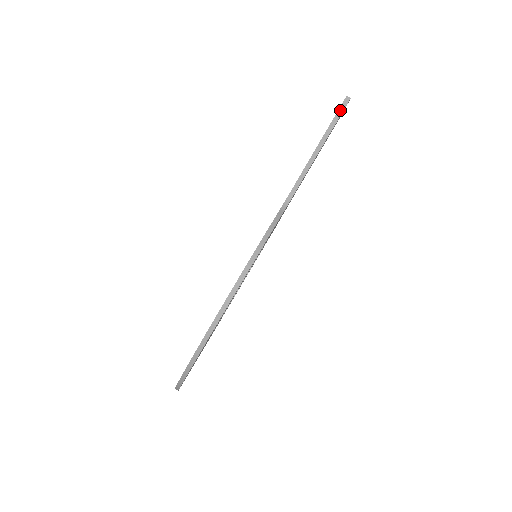
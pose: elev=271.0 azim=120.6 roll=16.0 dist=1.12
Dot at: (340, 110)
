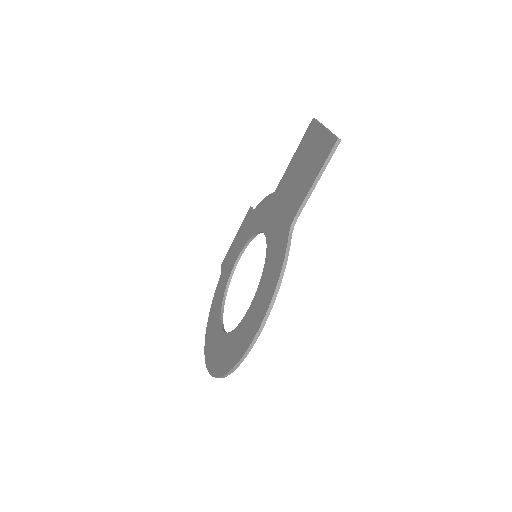
Dot at: (333, 150)
